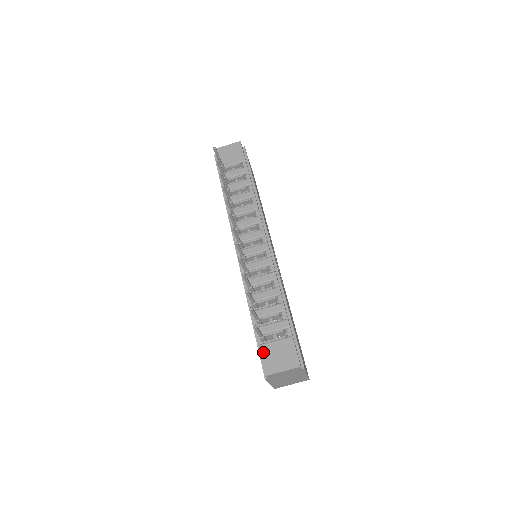
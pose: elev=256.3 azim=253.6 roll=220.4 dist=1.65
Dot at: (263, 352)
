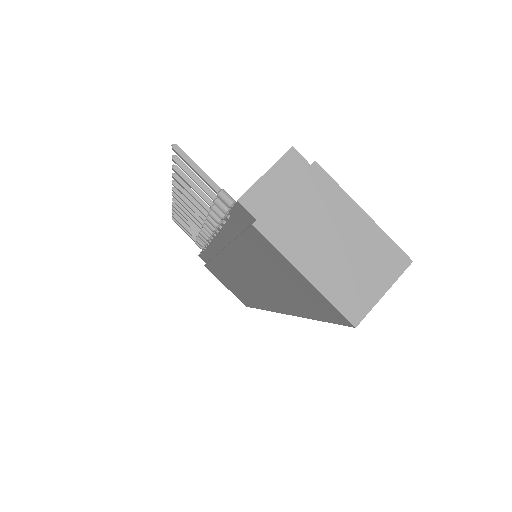
Dot at: occluded
